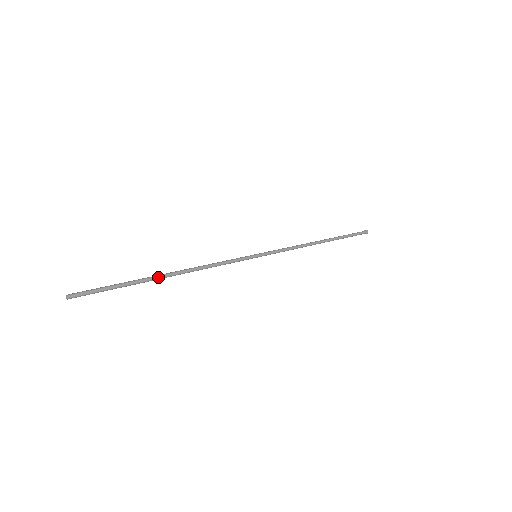
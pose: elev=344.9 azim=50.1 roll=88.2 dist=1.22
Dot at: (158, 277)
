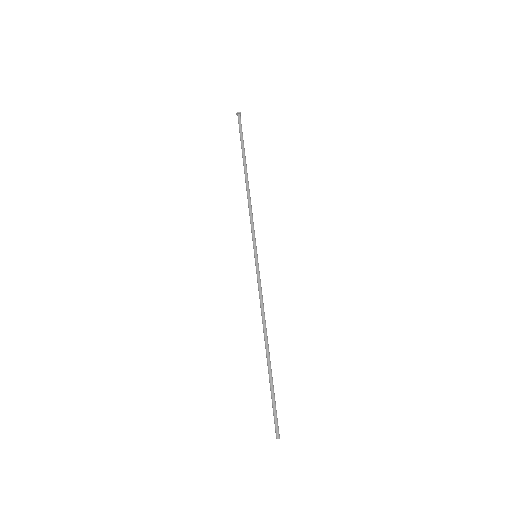
Dot at: occluded
